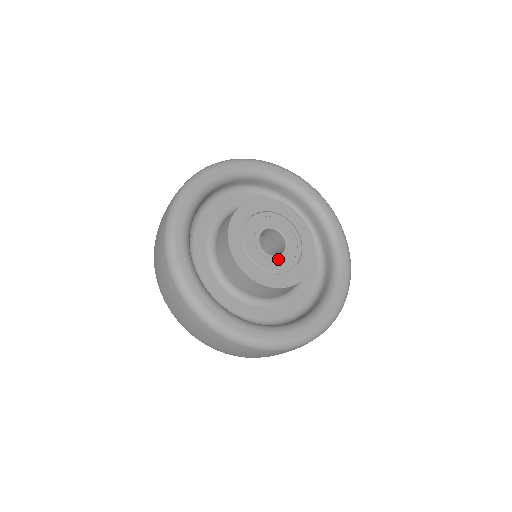
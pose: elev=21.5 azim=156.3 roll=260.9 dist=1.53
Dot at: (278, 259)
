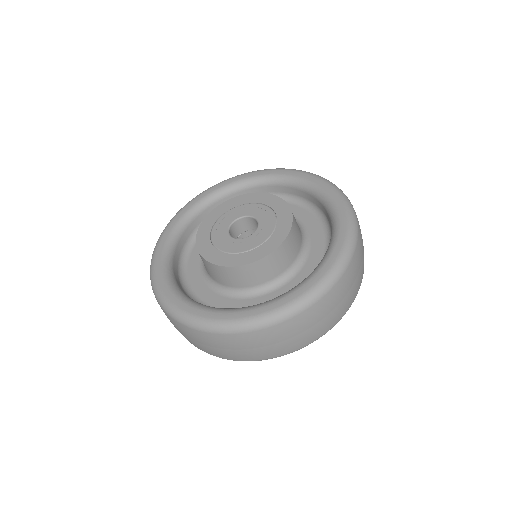
Dot at: (249, 239)
